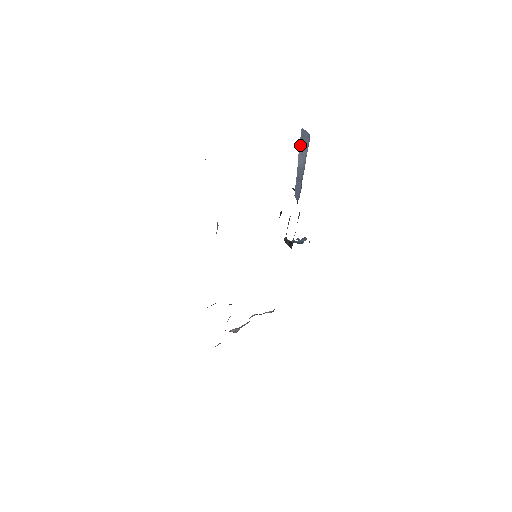
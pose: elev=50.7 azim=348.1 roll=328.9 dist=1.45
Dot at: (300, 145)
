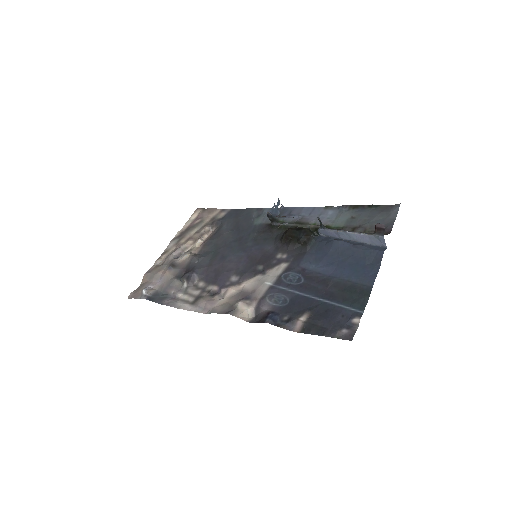
Dot at: (367, 236)
